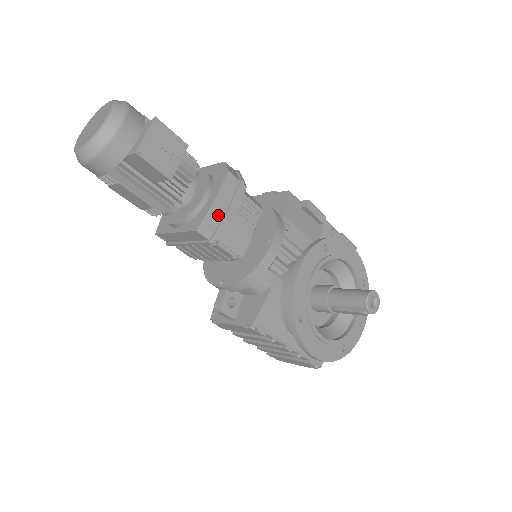
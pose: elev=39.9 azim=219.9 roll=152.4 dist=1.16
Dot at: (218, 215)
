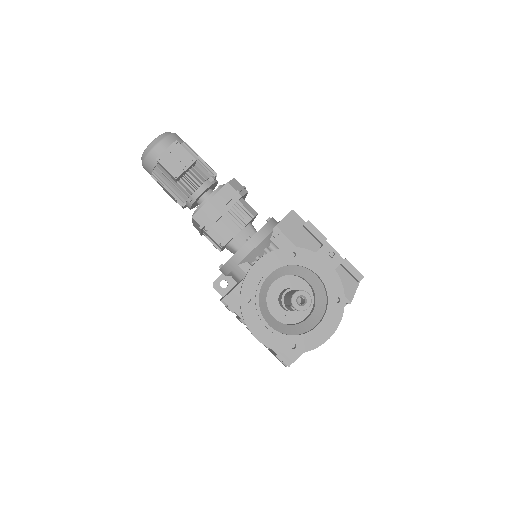
Dot at: (210, 210)
